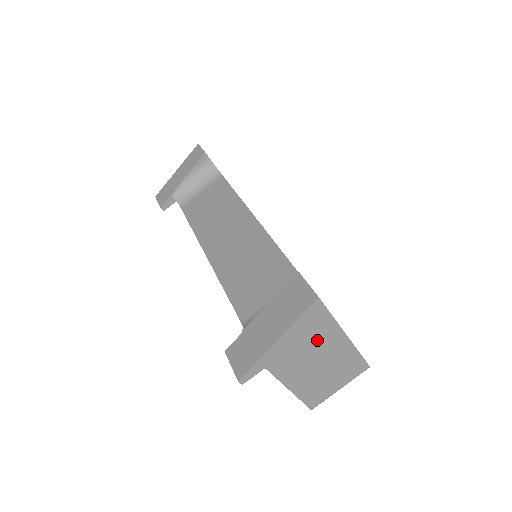
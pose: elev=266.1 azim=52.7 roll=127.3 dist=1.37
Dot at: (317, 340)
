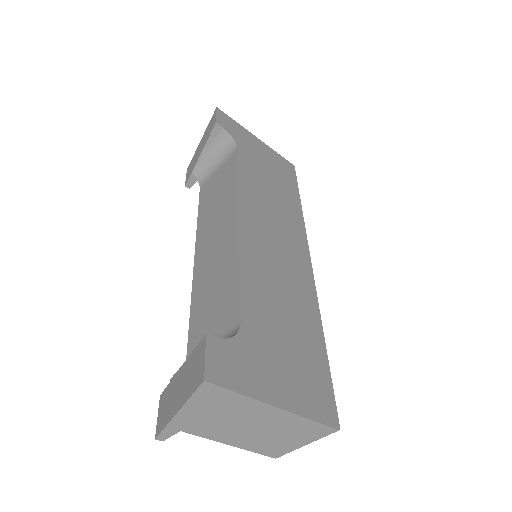
Dot at: (234, 411)
